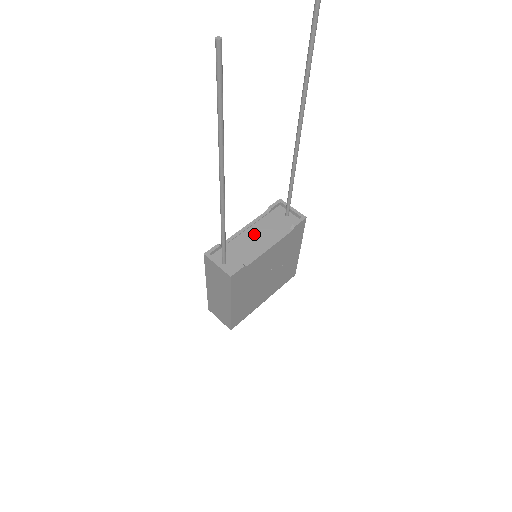
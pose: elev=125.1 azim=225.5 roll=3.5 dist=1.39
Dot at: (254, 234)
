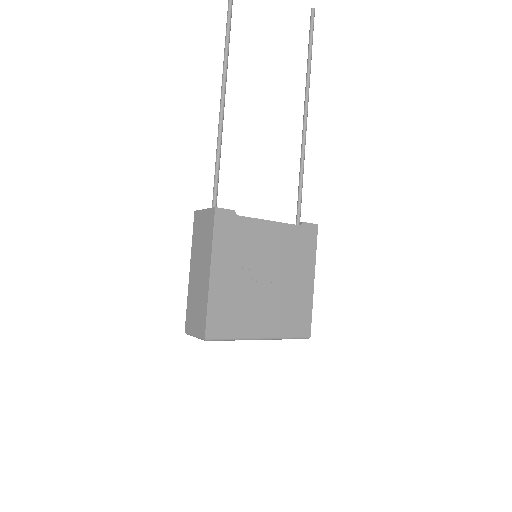
Dot at: occluded
